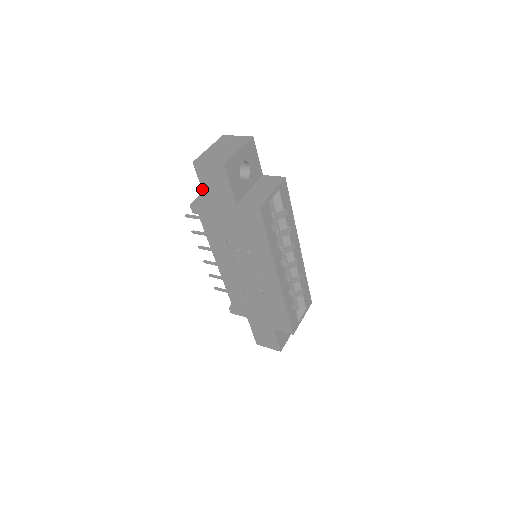
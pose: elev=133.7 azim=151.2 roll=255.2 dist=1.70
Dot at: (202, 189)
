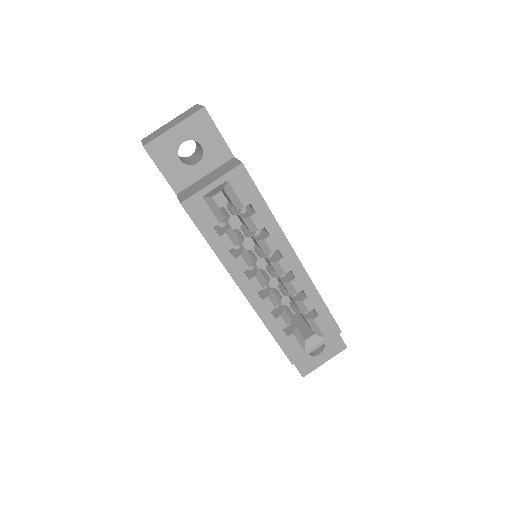
Dot at: occluded
